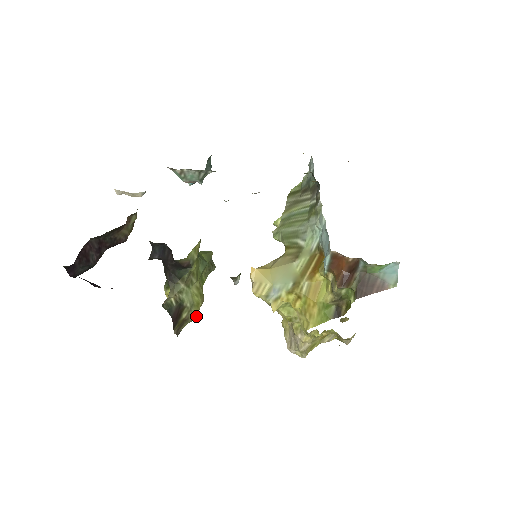
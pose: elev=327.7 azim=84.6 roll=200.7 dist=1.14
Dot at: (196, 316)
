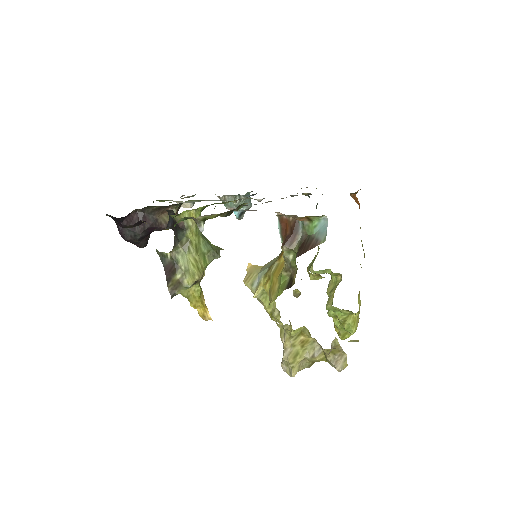
Dot at: (190, 285)
